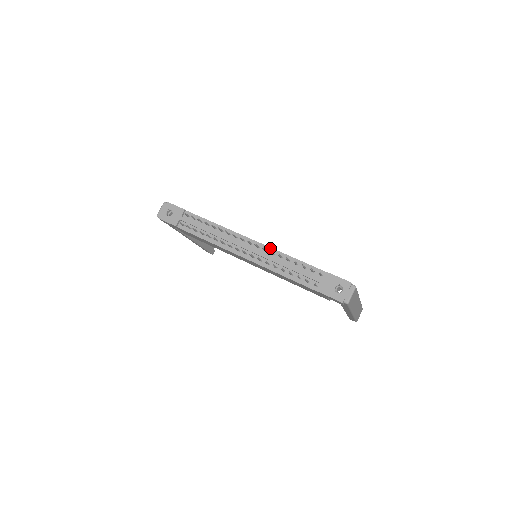
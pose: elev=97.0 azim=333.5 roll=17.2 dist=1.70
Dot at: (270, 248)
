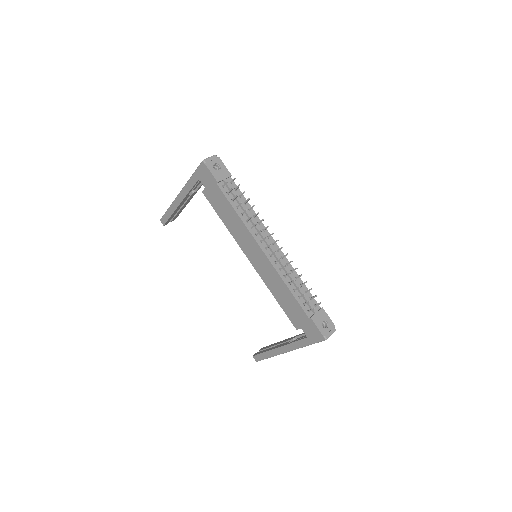
Dot at: (286, 258)
